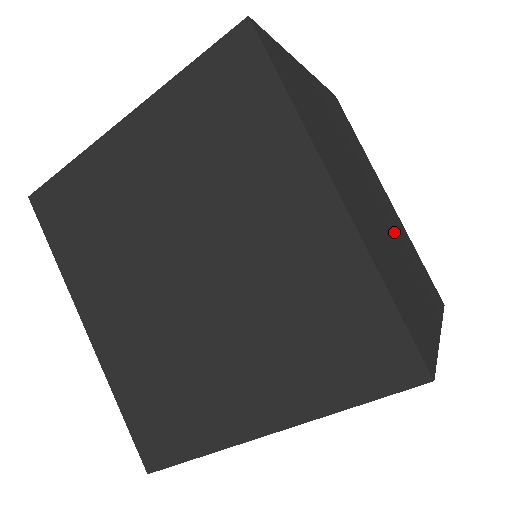
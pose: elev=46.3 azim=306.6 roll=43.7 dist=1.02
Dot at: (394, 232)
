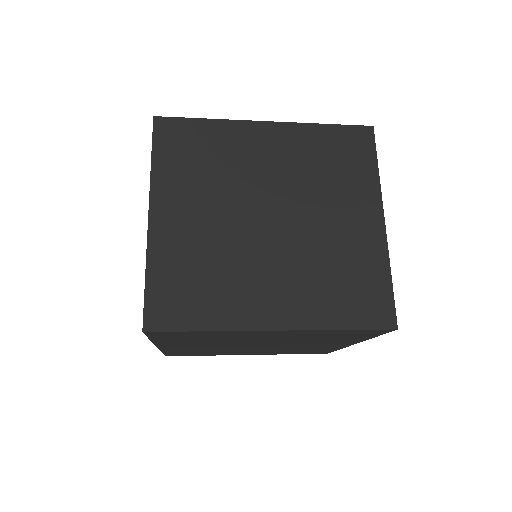
Dot at: occluded
